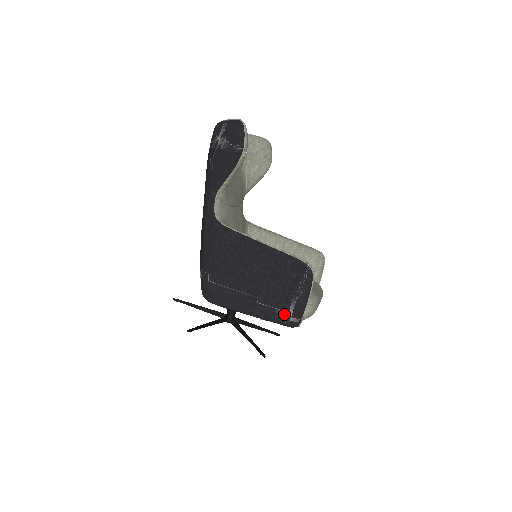
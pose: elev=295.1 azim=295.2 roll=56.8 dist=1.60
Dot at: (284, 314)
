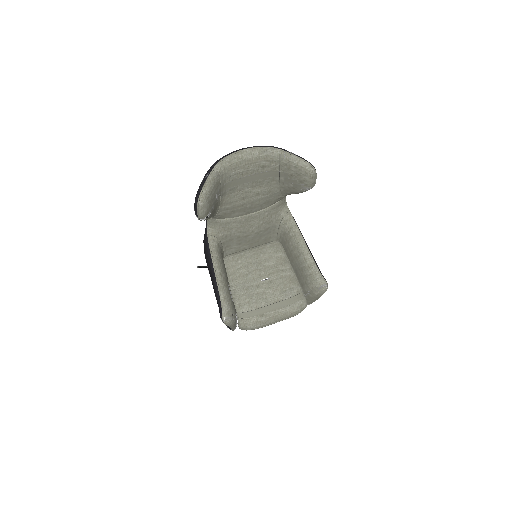
Dot at: occluded
